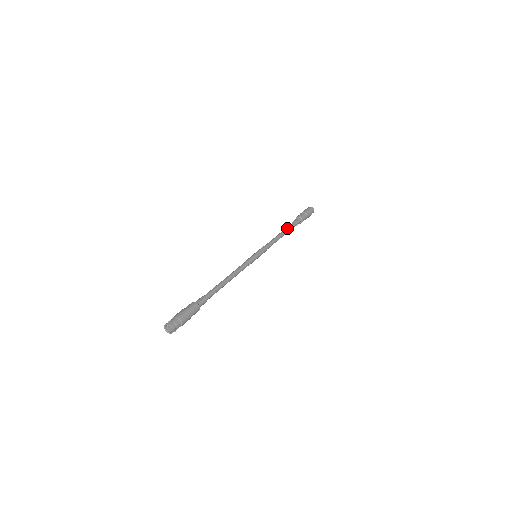
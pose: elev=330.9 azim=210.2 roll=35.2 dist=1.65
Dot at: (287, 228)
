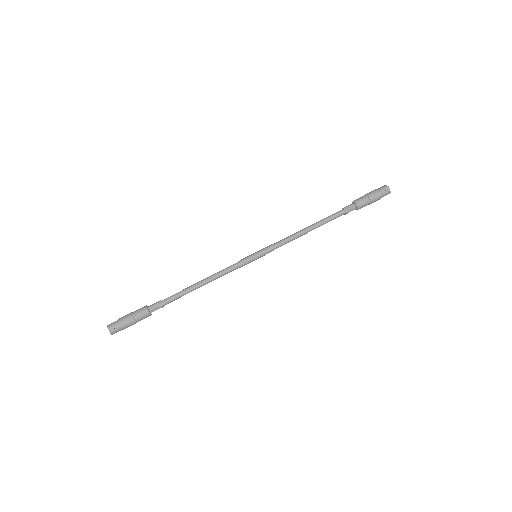
Dot at: occluded
